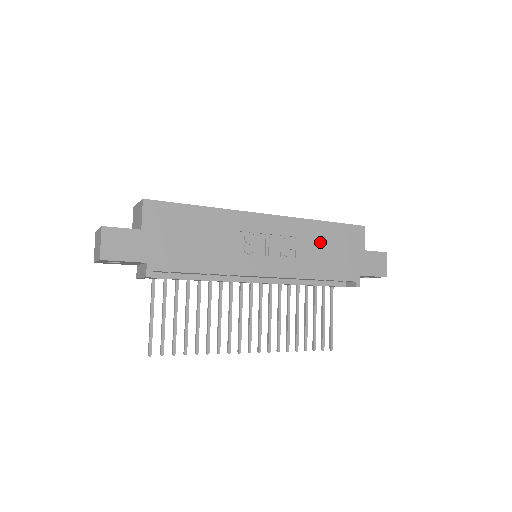
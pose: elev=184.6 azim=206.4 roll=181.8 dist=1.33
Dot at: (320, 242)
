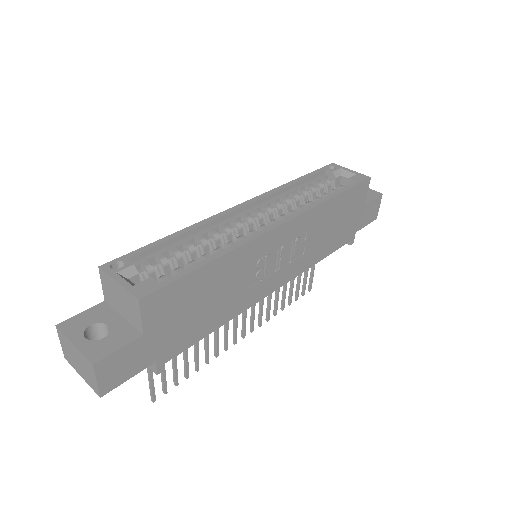
Dot at: (328, 222)
